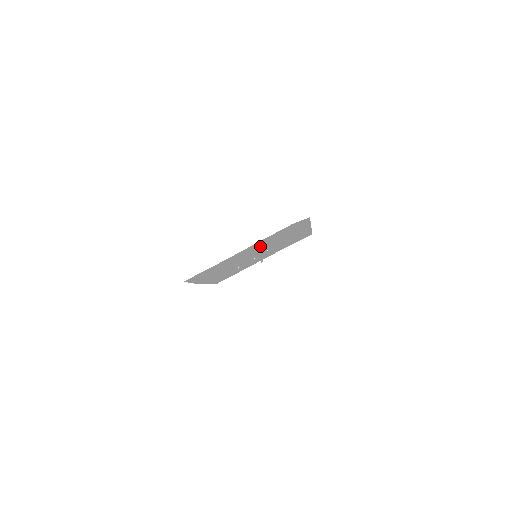
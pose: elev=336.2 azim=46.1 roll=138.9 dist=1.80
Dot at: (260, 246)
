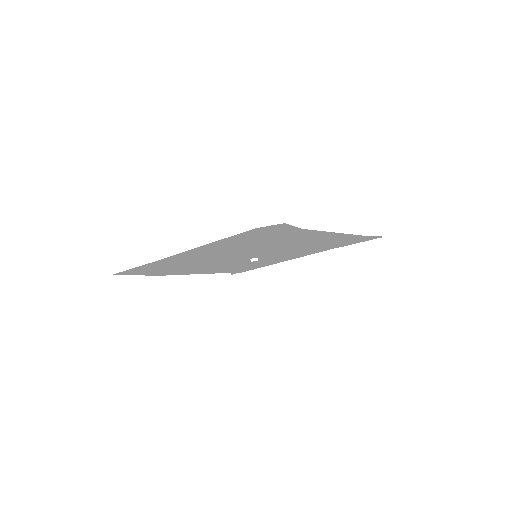
Dot at: (231, 248)
